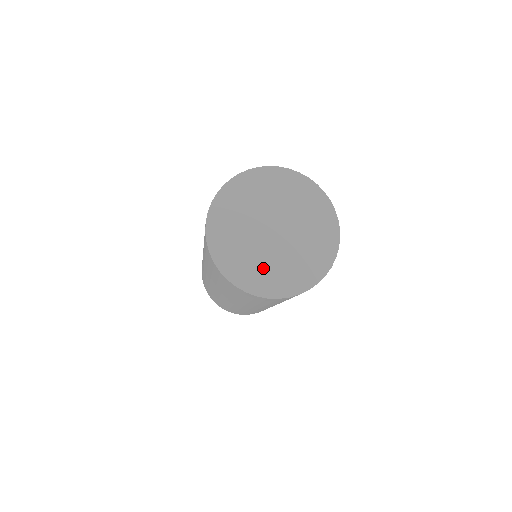
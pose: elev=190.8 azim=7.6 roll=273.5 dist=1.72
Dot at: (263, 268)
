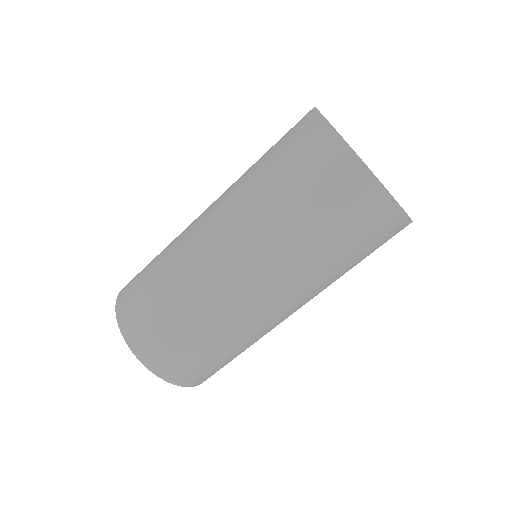
Dot at: (351, 150)
